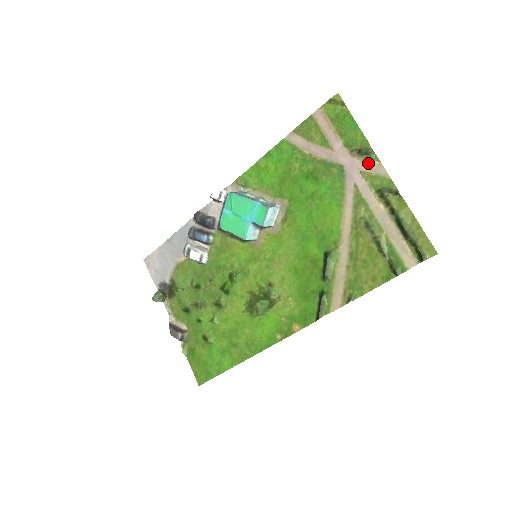
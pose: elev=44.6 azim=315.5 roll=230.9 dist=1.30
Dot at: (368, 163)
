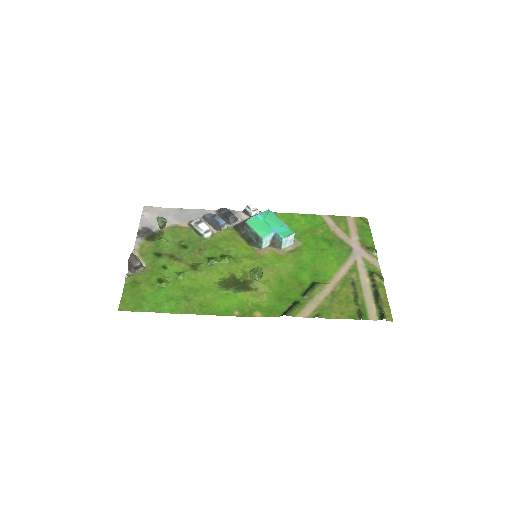
Dot at: (370, 256)
